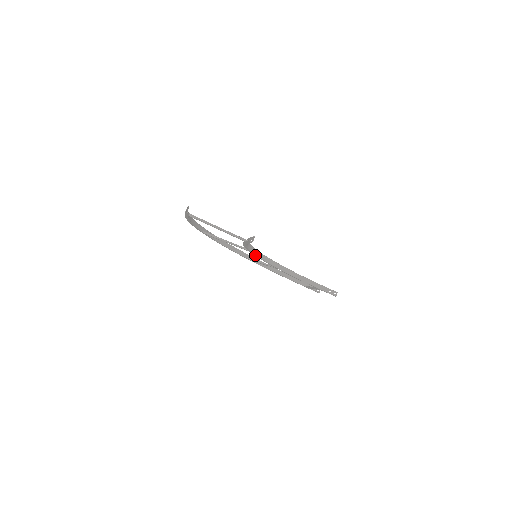
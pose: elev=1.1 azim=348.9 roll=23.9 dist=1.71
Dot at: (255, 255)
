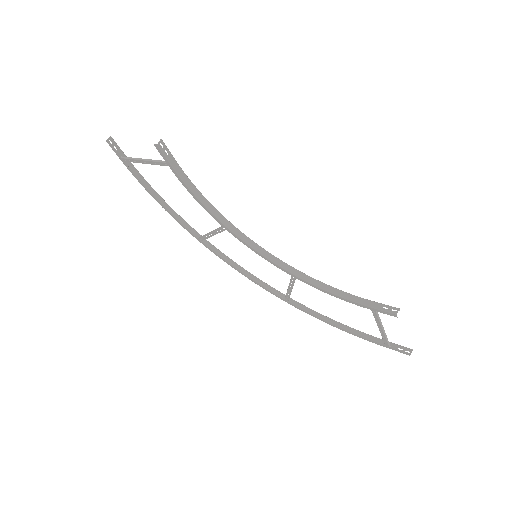
Dot at: (238, 238)
